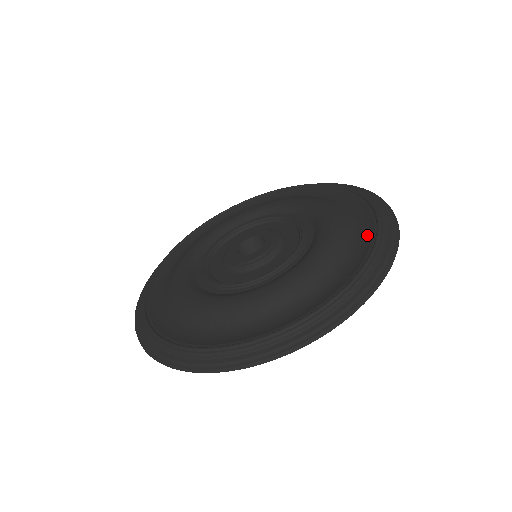
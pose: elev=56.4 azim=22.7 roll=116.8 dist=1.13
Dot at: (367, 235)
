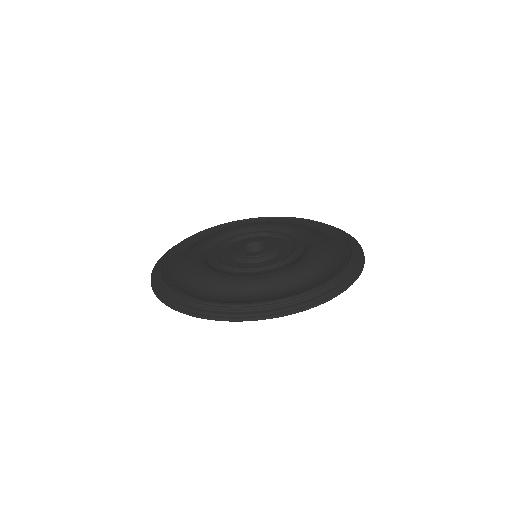
Dot at: (342, 245)
